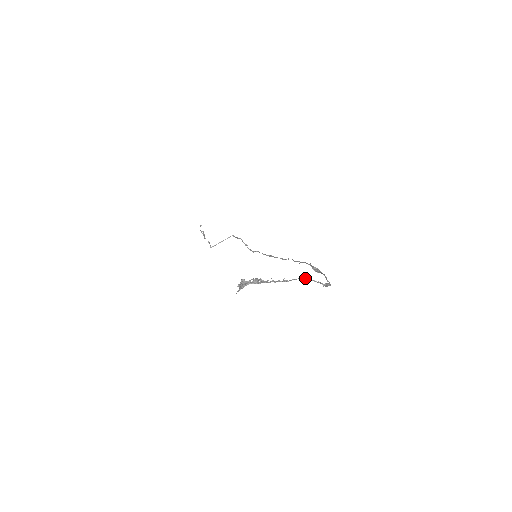
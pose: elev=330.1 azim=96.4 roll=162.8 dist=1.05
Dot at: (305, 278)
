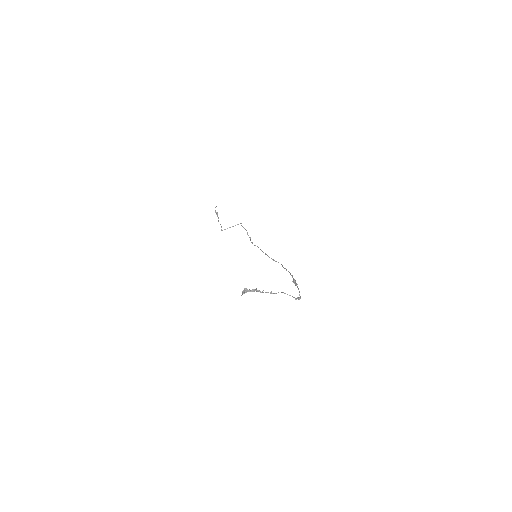
Dot at: (285, 293)
